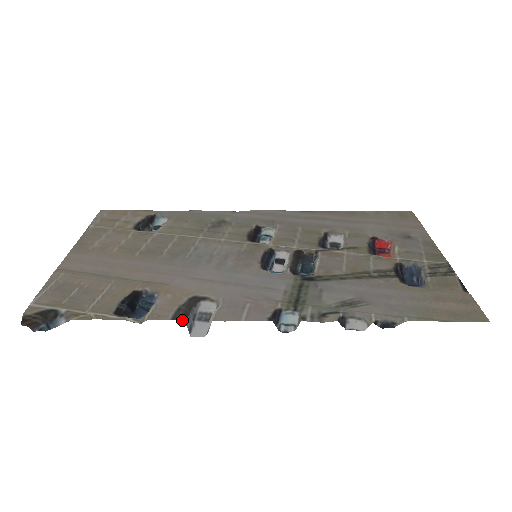
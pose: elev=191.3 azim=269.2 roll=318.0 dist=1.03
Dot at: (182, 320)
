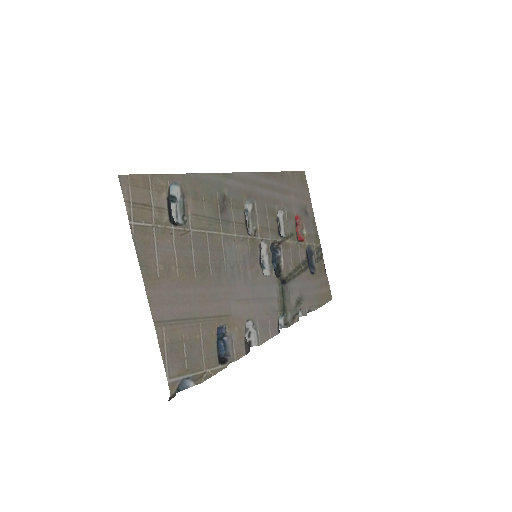
Dot at: occluded
